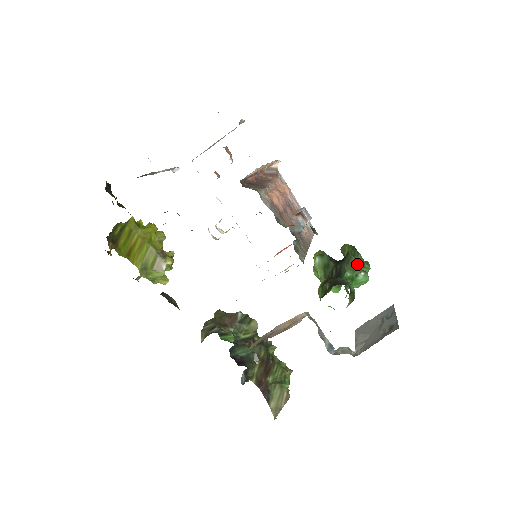
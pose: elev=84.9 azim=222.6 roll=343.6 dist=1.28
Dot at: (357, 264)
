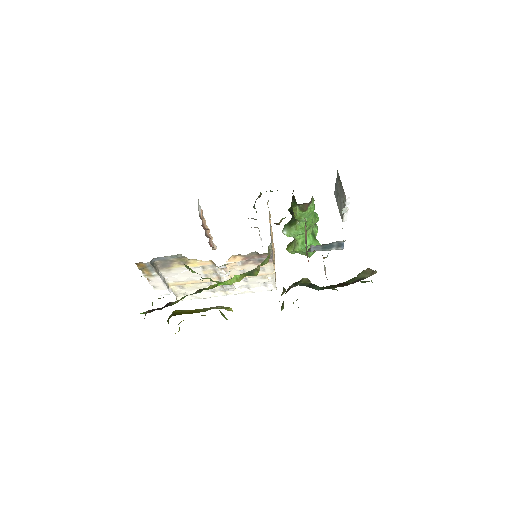
Dot at: occluded
